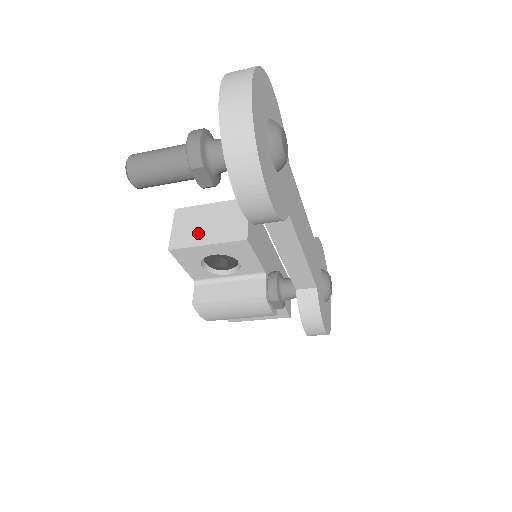
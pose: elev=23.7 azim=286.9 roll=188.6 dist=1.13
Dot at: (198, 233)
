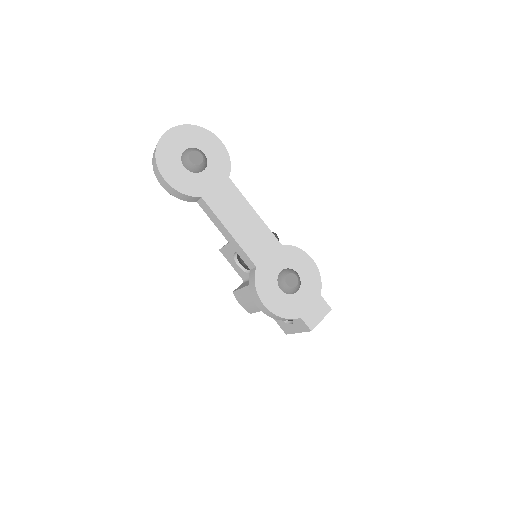
Dot at: occluded
